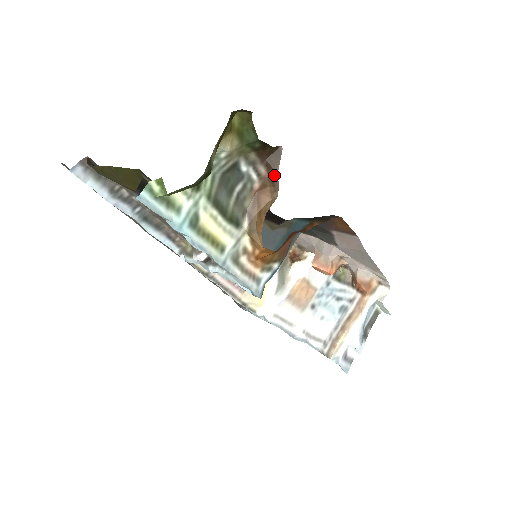
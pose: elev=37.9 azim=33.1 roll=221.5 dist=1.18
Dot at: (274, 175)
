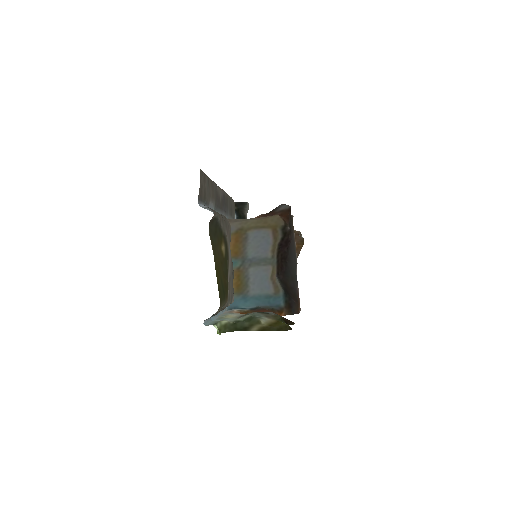
Dot at: occluded
